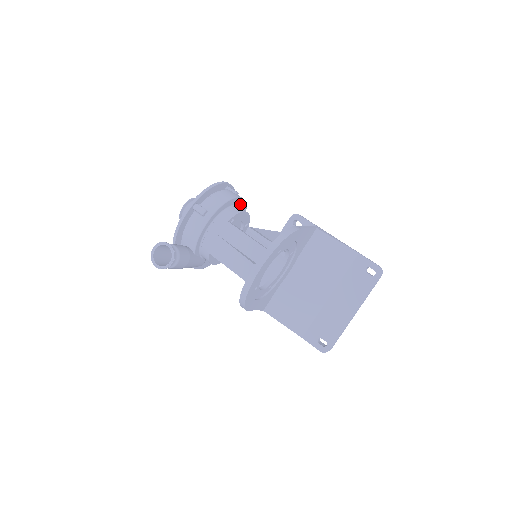
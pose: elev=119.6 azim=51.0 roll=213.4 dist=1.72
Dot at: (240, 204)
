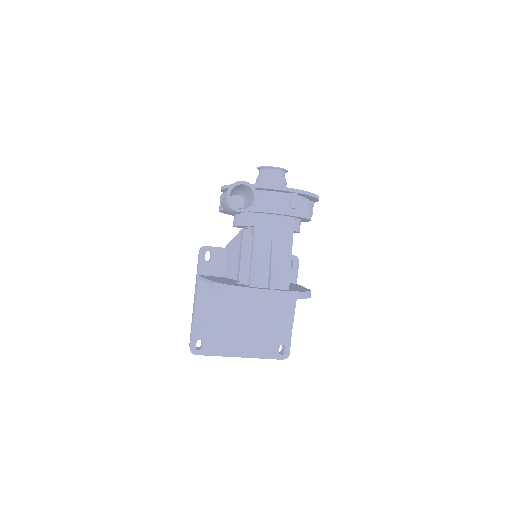
Dot at: occluded
